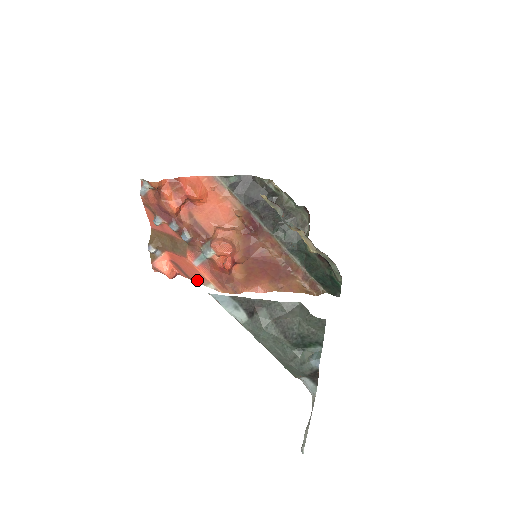
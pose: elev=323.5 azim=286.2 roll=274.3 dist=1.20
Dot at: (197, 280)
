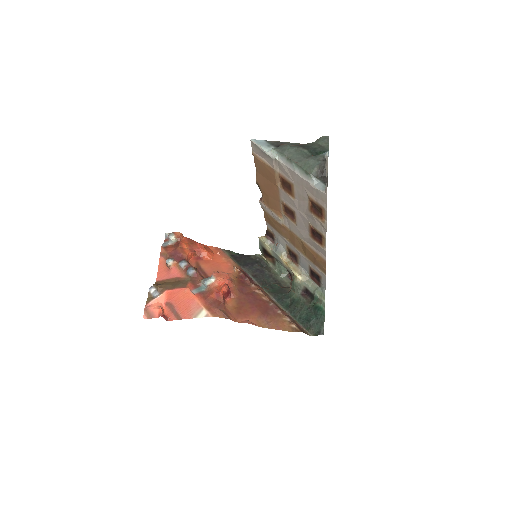
Dot at: (188, 315)
